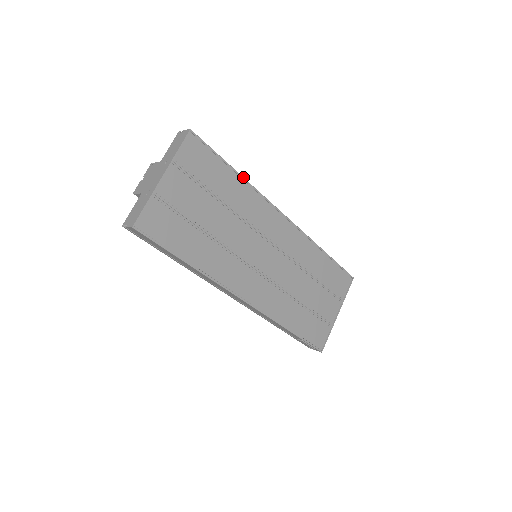
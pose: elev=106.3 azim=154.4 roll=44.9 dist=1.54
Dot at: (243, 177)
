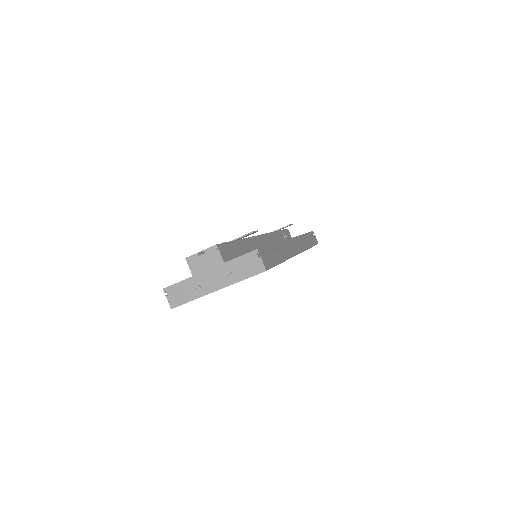
Dot at: occluded
